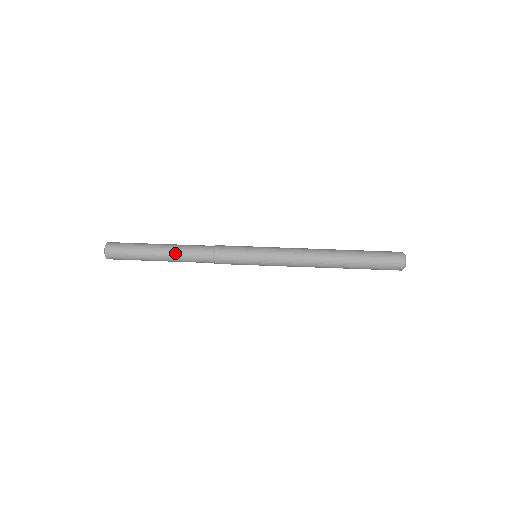
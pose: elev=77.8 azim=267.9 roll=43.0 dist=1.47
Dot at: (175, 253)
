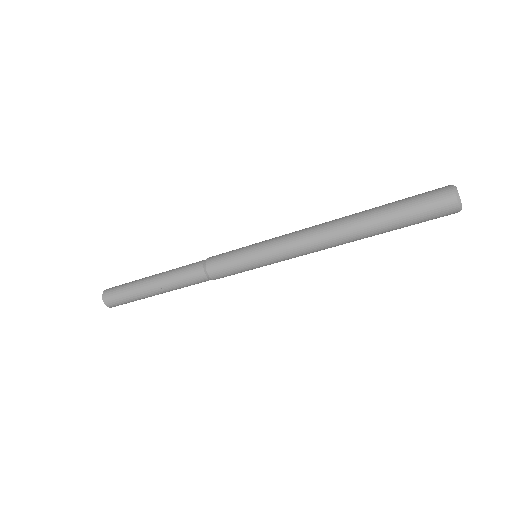
Dot at: (166, 281)
